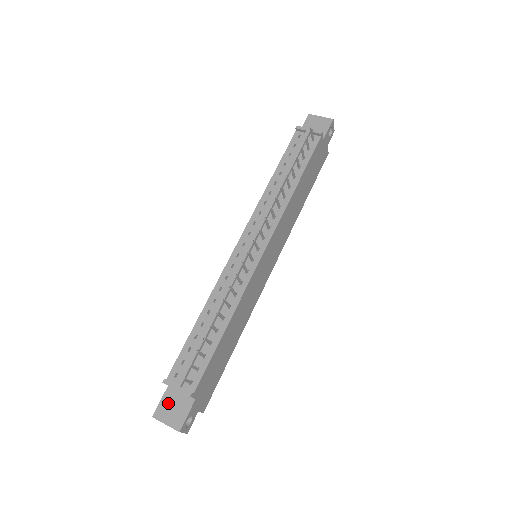
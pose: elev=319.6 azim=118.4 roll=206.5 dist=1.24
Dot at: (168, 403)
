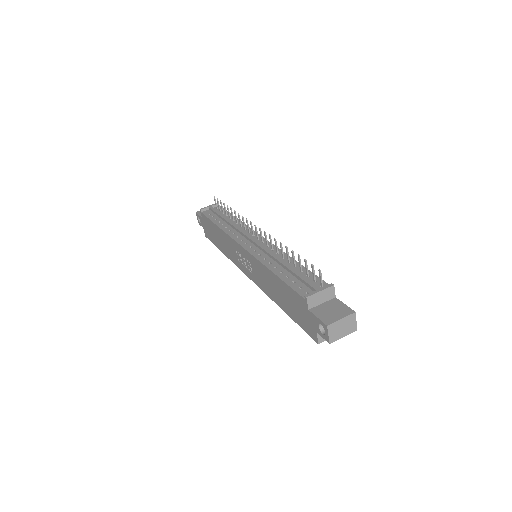
Dot at: (324, 313)
